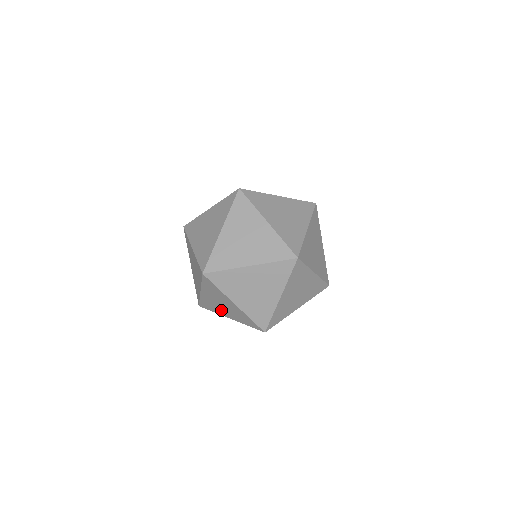
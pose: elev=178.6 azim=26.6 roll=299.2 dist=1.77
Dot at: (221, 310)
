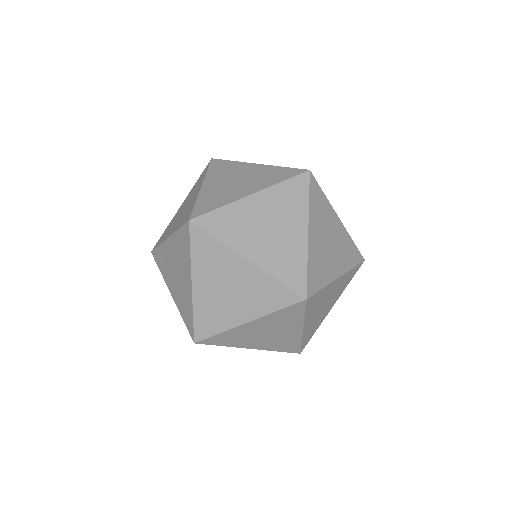
Dot at: occluded
